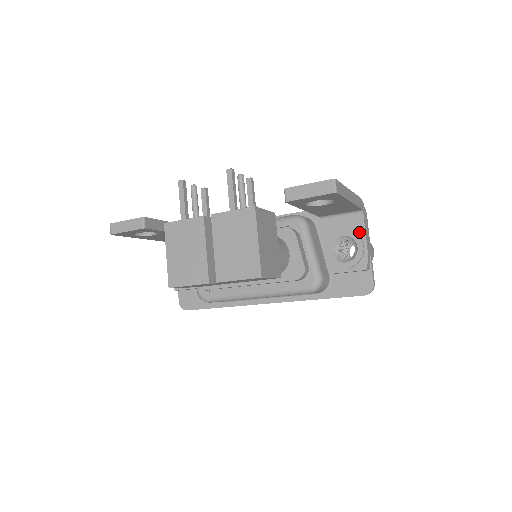
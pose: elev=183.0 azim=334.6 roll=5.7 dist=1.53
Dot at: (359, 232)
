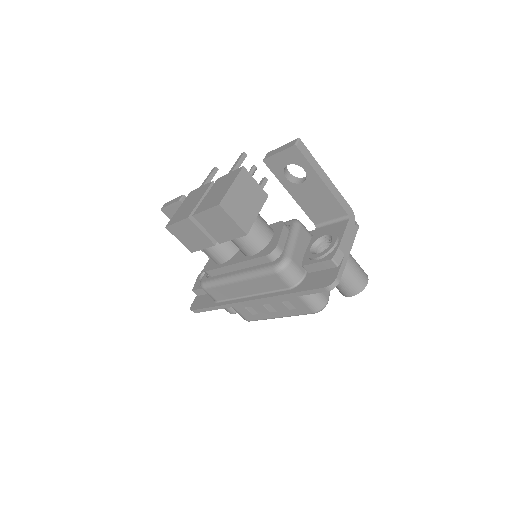
Dot at: (339, 232)
